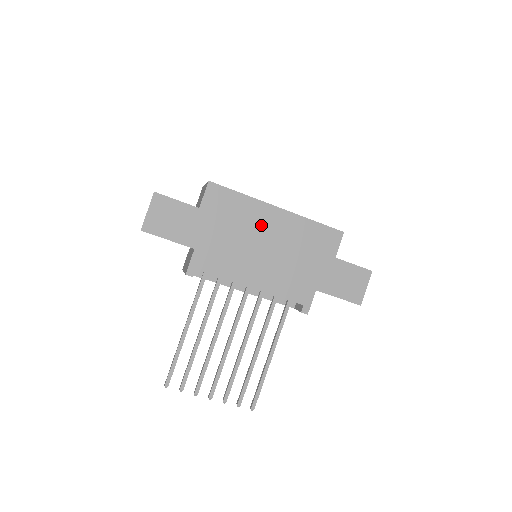
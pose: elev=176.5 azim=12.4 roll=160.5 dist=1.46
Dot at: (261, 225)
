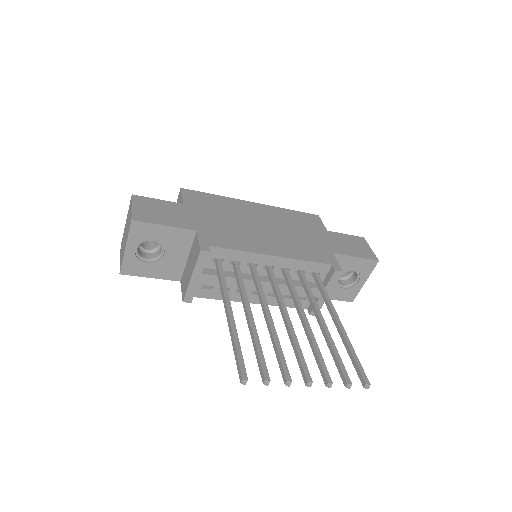
Dot at: (248, 213)
